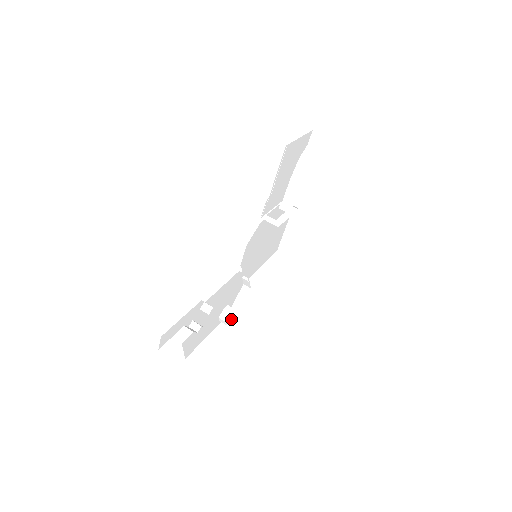
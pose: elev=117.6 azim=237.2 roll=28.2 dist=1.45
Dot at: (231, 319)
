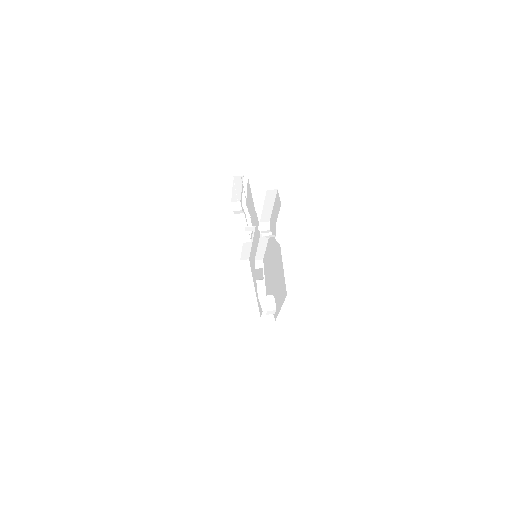
Dot at: (272, 320)
